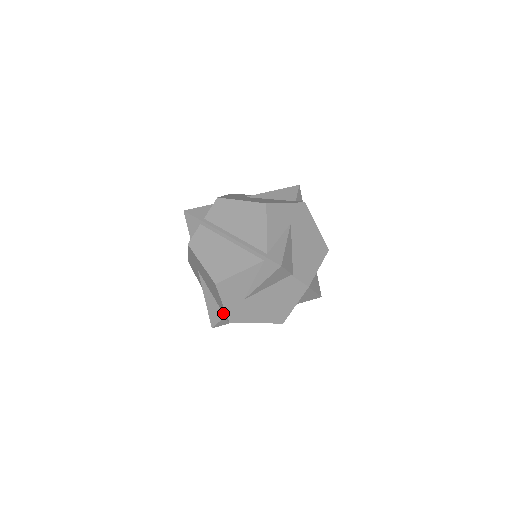
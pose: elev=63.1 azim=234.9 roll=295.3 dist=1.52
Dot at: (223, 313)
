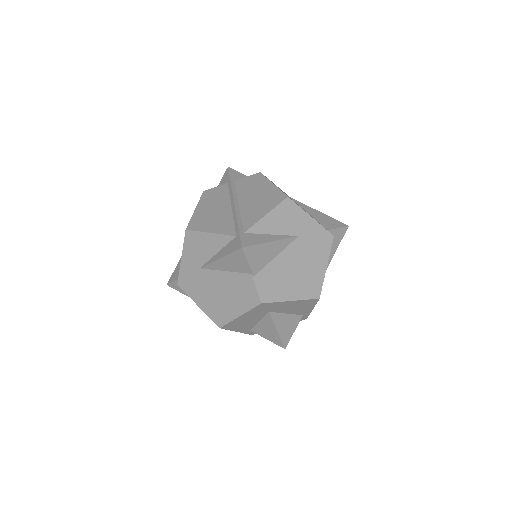
Dot at: occluded
